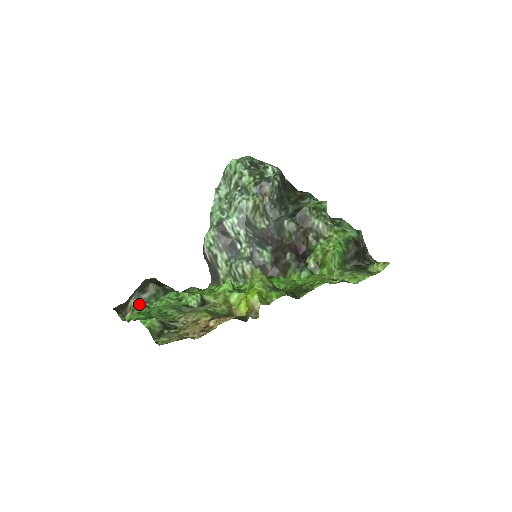
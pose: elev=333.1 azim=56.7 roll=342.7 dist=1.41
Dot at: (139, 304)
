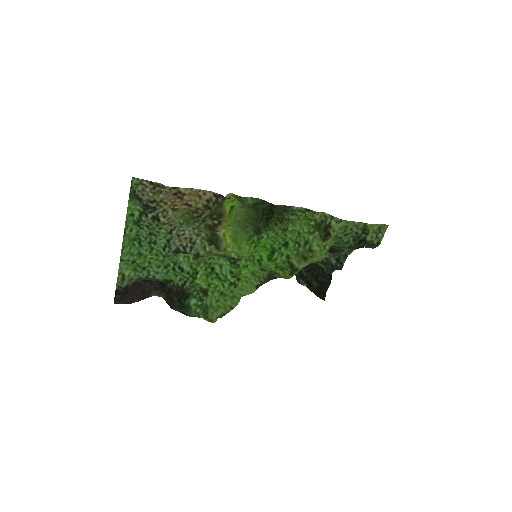
Dot at: (138, 277)
